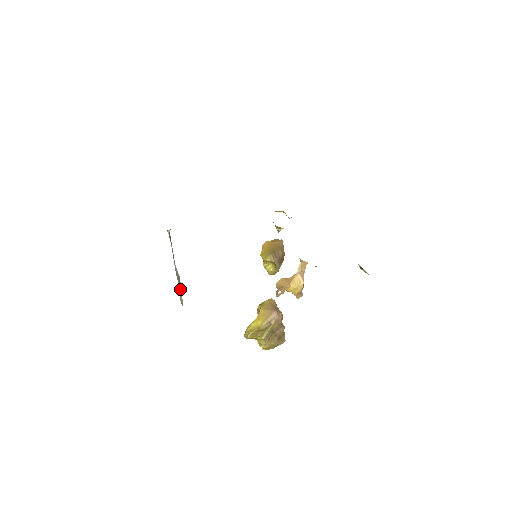
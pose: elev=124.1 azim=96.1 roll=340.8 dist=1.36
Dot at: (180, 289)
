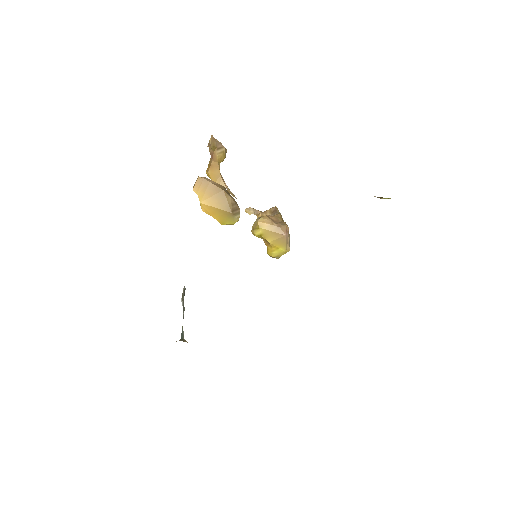
Dot at: (182, 295)
